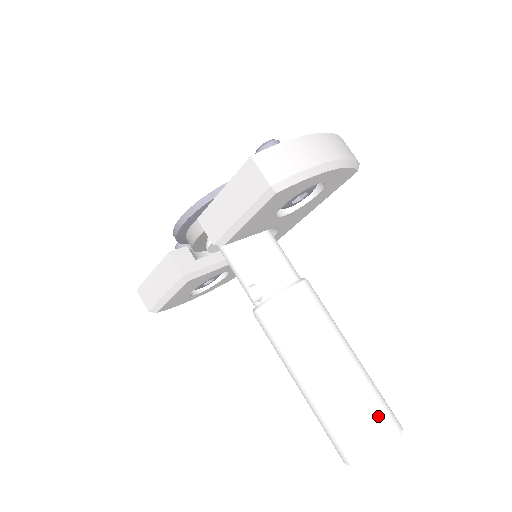
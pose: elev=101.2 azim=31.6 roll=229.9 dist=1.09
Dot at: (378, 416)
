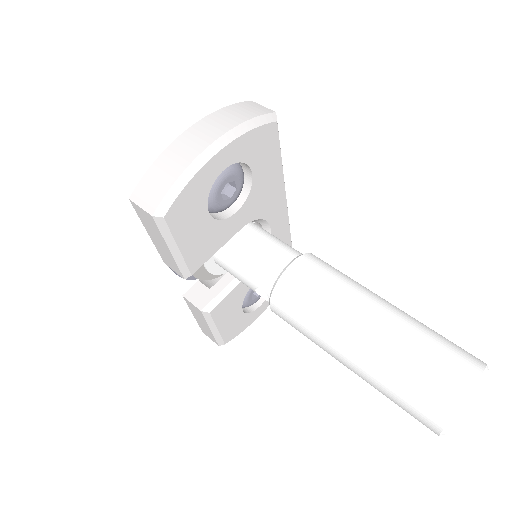
Dot at: (433, 371)
